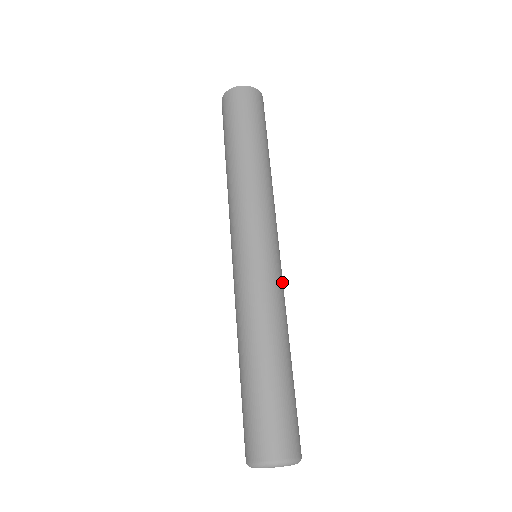
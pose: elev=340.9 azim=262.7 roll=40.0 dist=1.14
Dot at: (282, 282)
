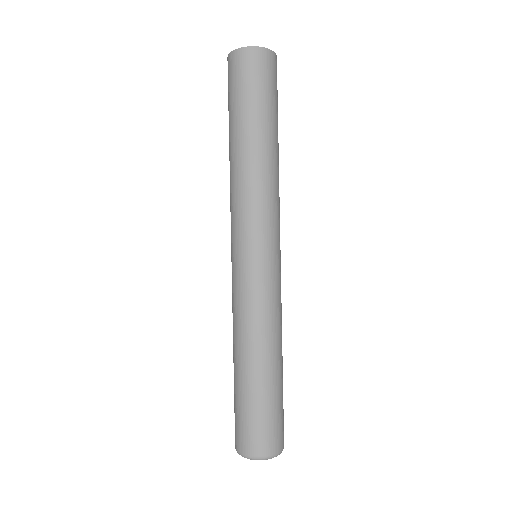
Dot at: occluded
